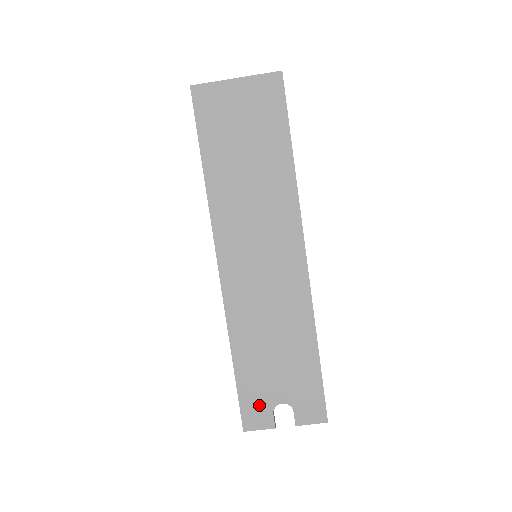
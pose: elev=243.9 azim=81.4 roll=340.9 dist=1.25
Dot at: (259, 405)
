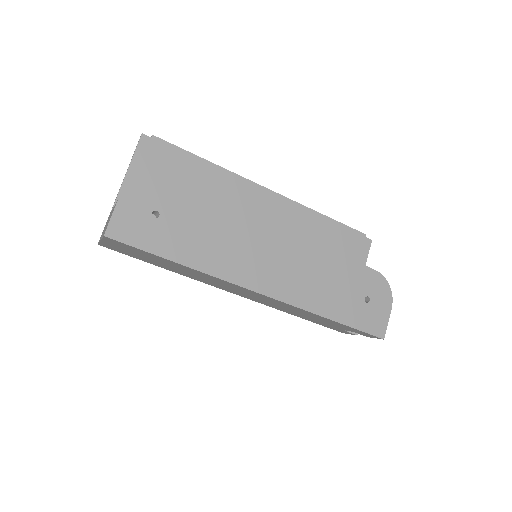
Dot at: (336, 329)
